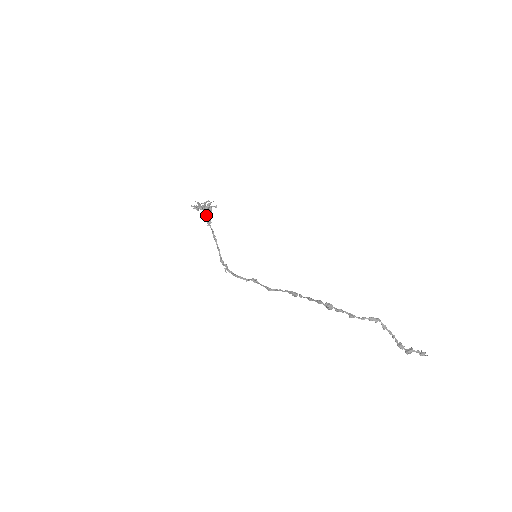
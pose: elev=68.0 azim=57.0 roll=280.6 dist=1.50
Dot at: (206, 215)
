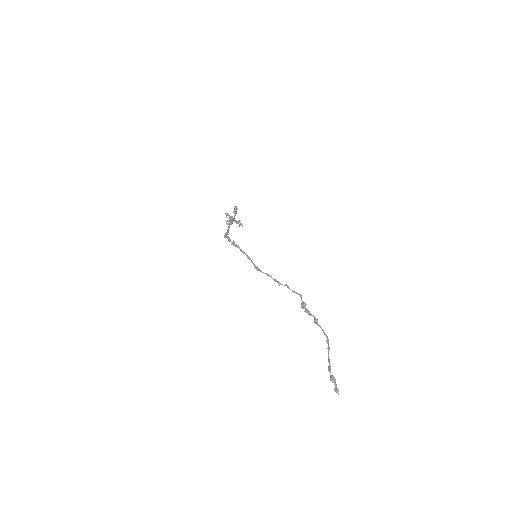
Dot at: (232, 220)
